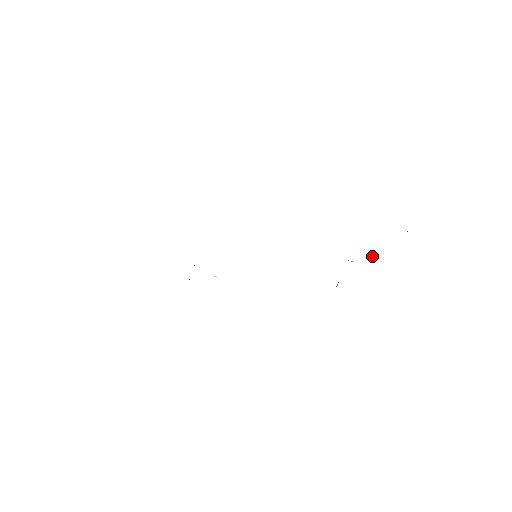
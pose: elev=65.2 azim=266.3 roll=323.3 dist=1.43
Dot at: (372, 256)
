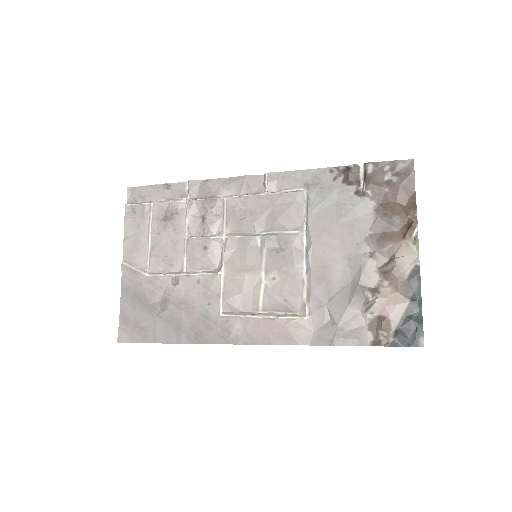
Dot at: (392, 262)
